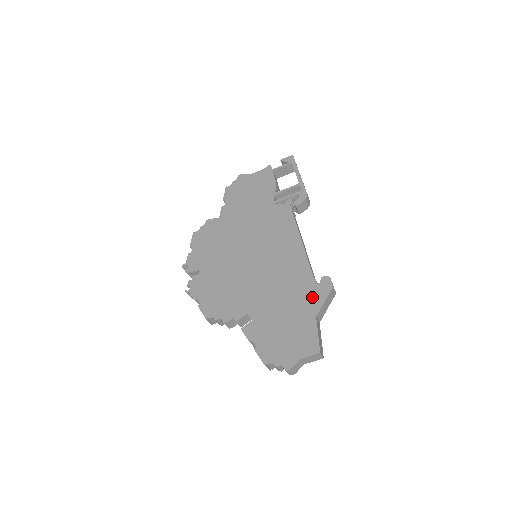
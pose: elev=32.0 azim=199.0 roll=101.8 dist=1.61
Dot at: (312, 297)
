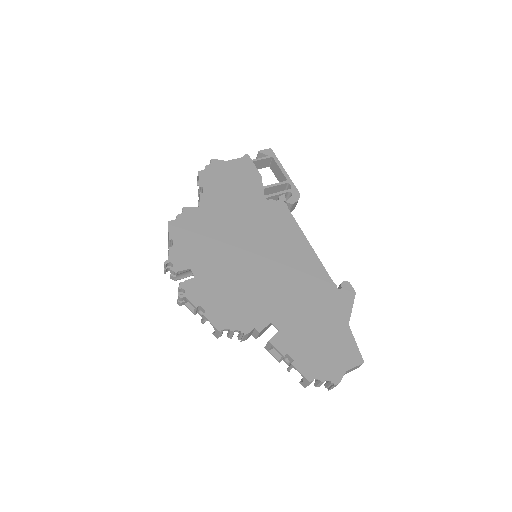
Dot at: (338, 303)
